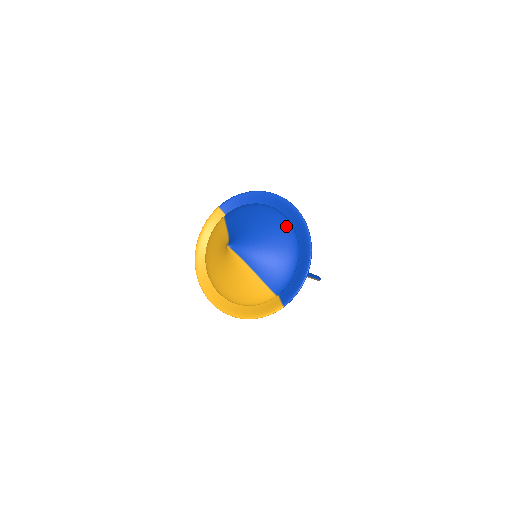
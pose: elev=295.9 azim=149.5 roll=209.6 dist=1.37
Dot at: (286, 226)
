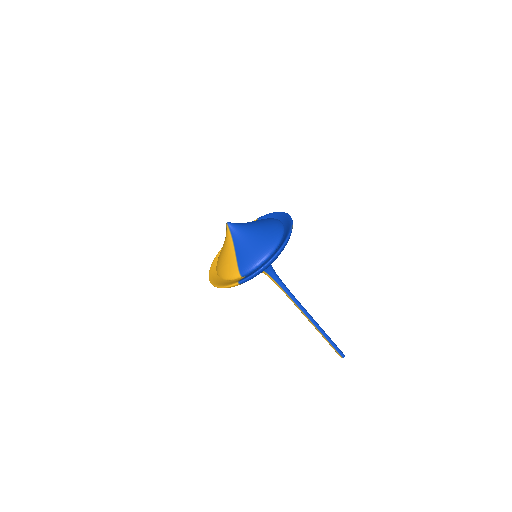
Dot at: (277, 232)
